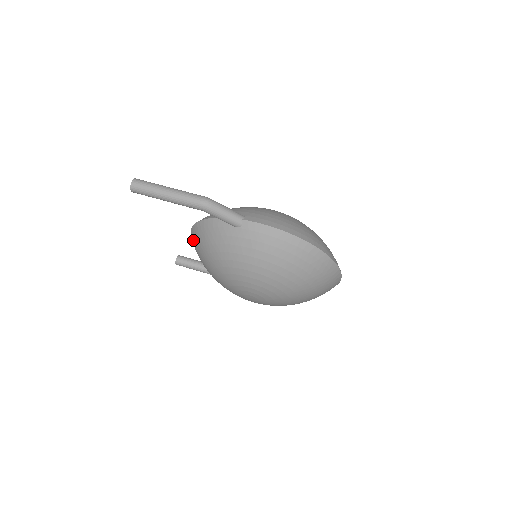
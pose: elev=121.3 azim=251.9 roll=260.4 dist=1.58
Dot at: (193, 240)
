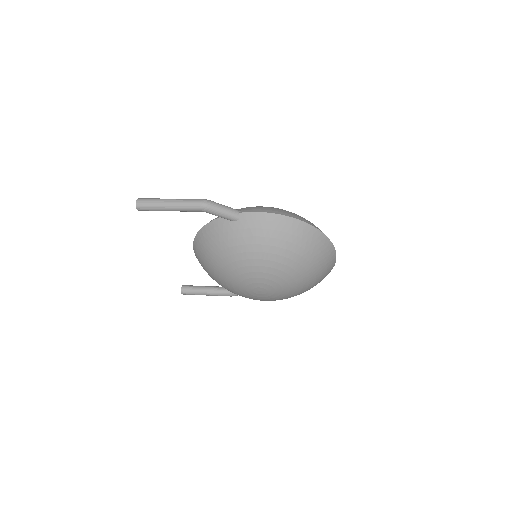
Dot at: (197, 252)
